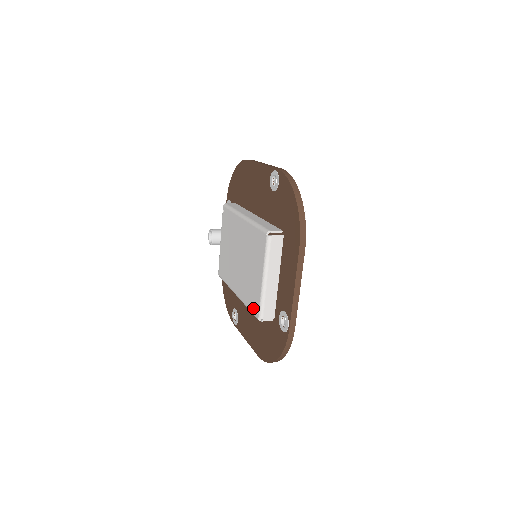
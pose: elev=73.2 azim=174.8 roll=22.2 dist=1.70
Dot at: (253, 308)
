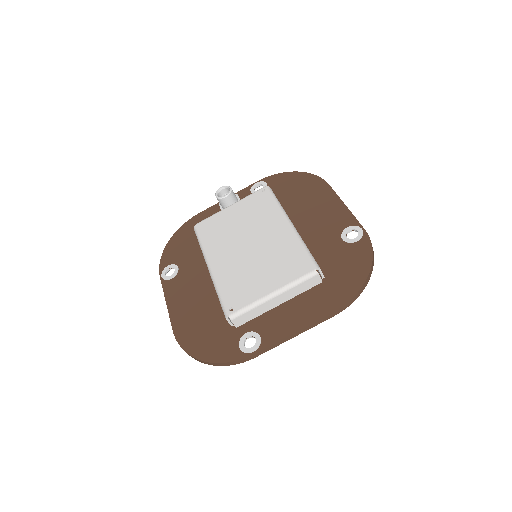
Dot at: (229, 301)
